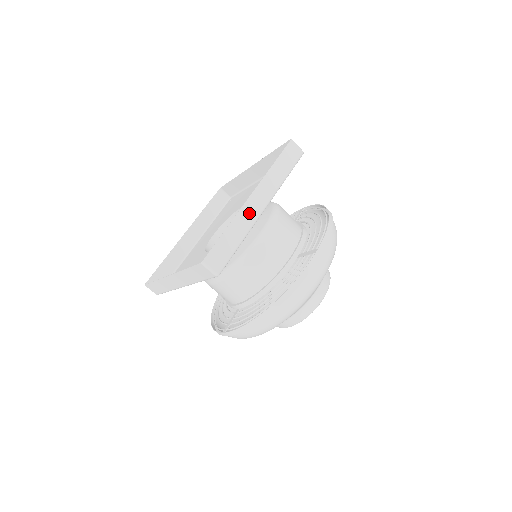
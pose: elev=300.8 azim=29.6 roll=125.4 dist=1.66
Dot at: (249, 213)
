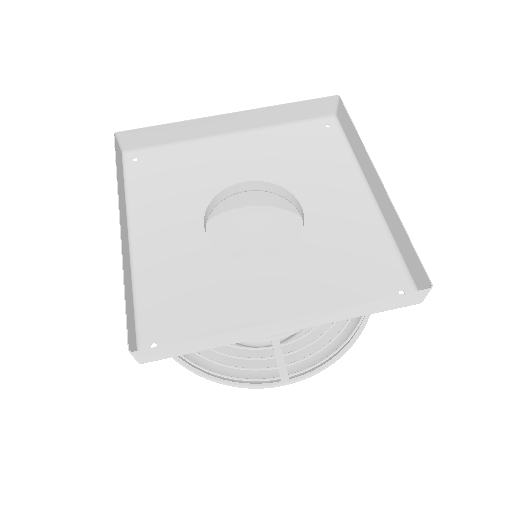
Dot at: (257, 332)
